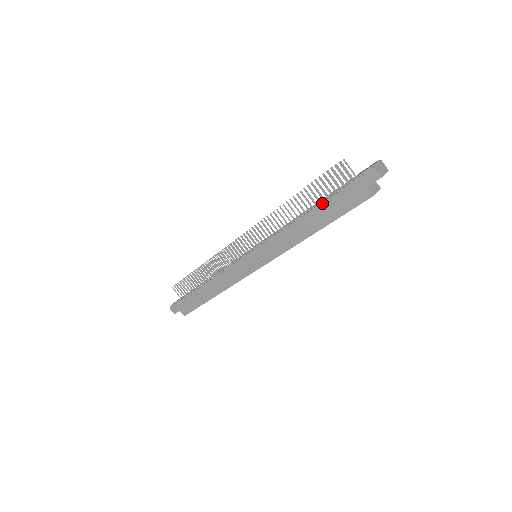
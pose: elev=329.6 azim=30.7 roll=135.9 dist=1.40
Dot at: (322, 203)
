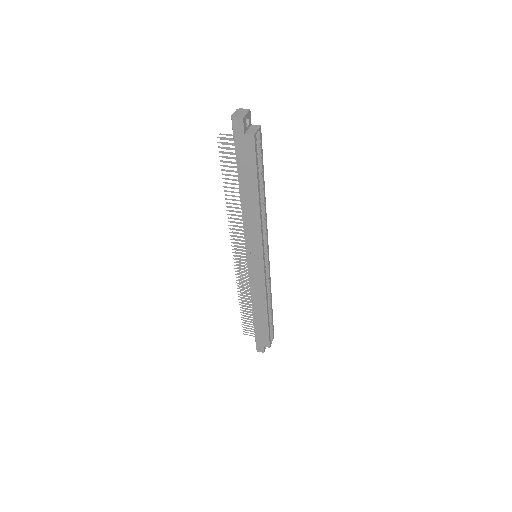
Dot at: (238, 175)
